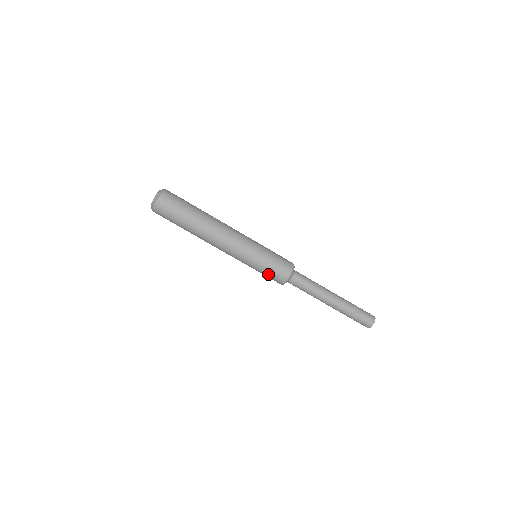
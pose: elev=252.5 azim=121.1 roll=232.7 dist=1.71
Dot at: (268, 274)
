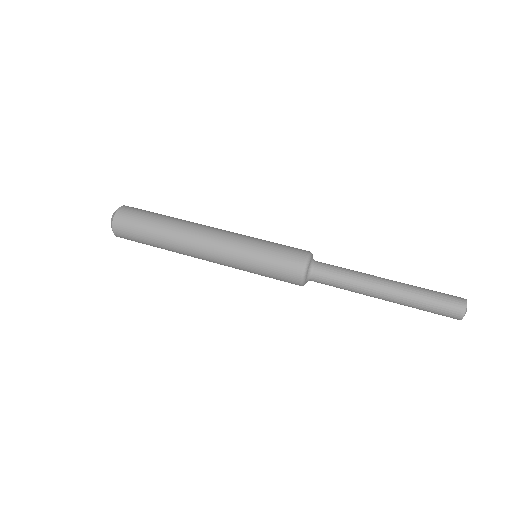
Dot at: (276, 271)
